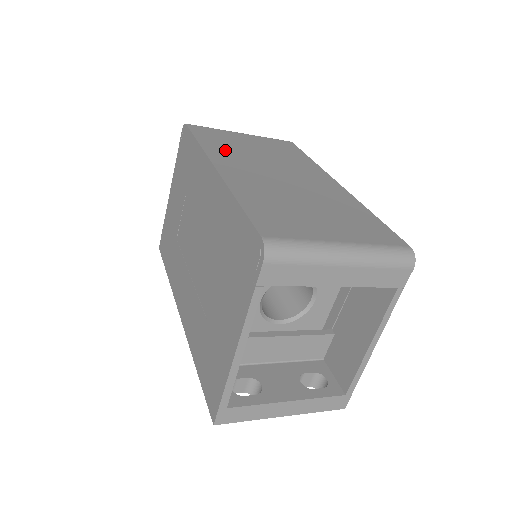
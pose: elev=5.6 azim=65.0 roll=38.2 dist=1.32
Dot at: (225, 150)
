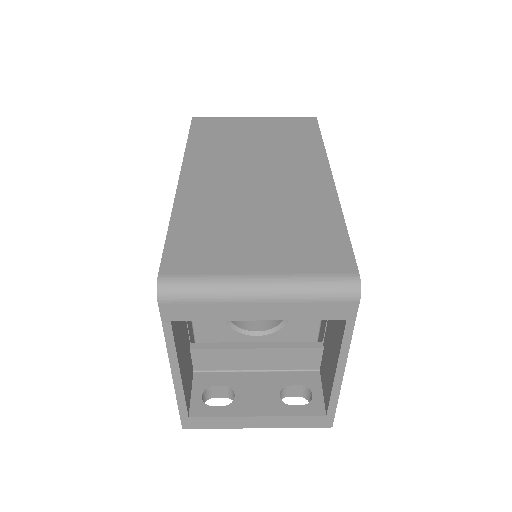
Dot at: (211, 149)
